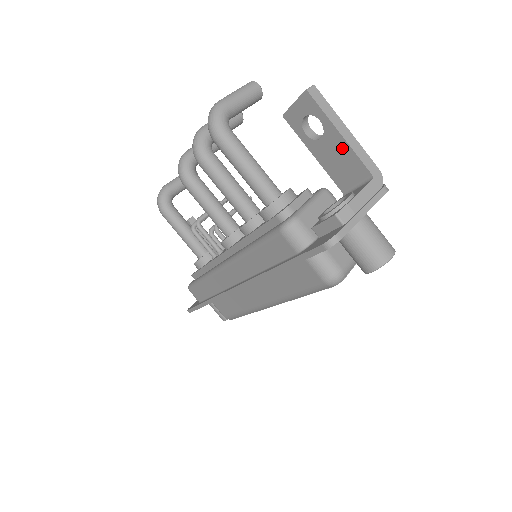
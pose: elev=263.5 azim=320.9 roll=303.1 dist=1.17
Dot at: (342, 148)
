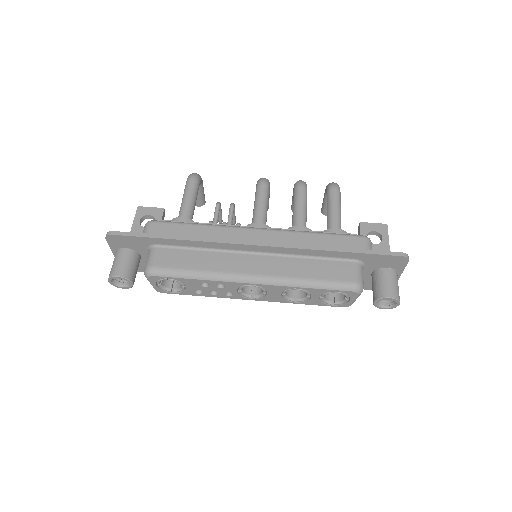
Dot at: occluded
